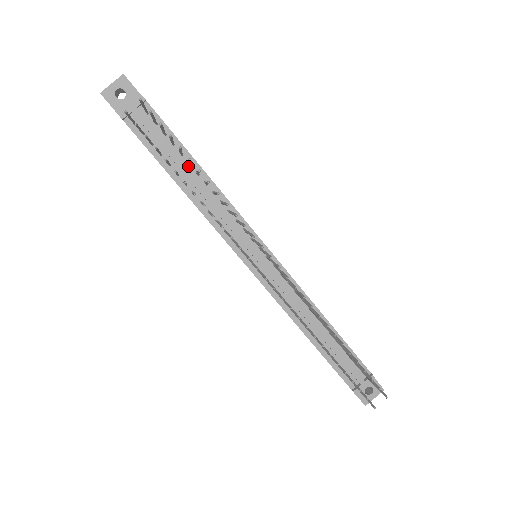
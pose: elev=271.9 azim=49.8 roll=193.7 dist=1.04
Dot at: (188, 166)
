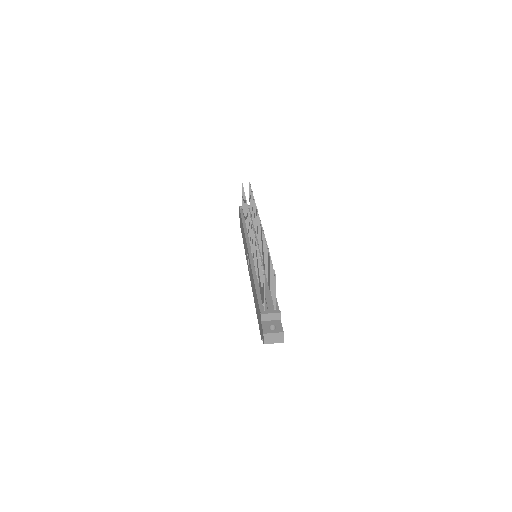
Dot at: (252, 222)
